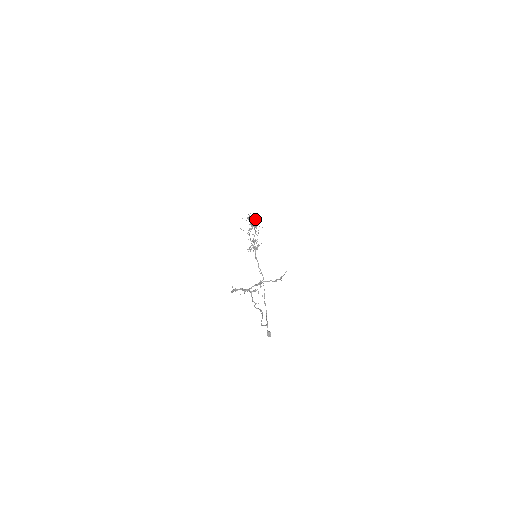
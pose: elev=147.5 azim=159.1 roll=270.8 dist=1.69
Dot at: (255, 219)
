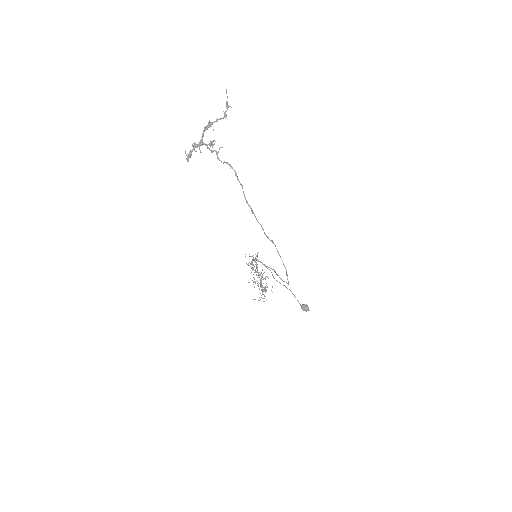
Dot at: occluded
